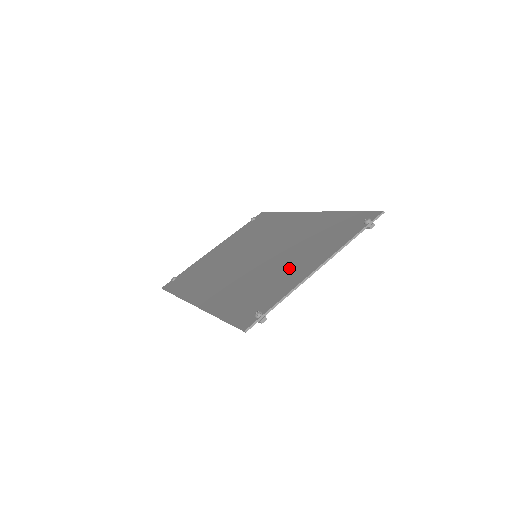
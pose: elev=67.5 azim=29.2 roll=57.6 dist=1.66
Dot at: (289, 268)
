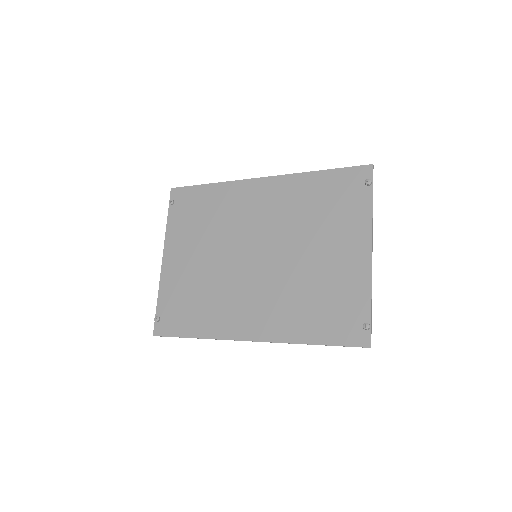
Dot at: (333, 263)
